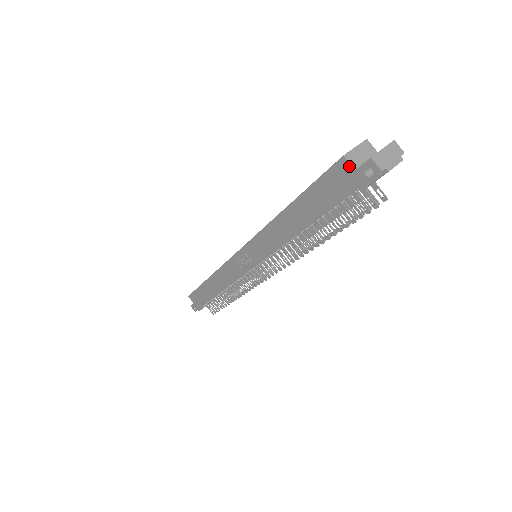
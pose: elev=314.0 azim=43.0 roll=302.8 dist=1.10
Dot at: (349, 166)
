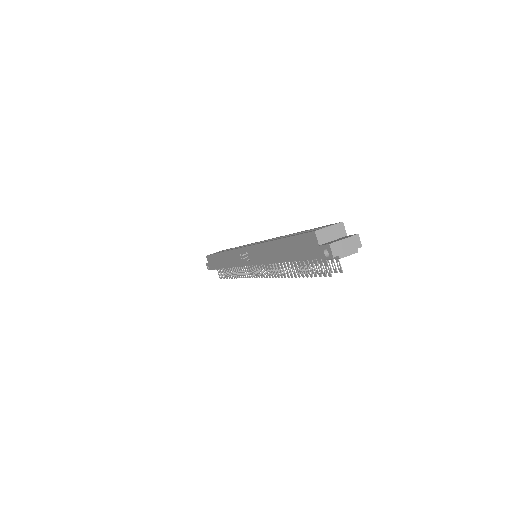
Dot at: (316, 240)
